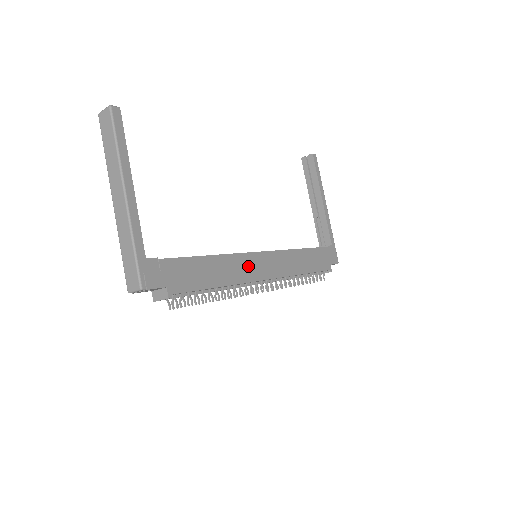
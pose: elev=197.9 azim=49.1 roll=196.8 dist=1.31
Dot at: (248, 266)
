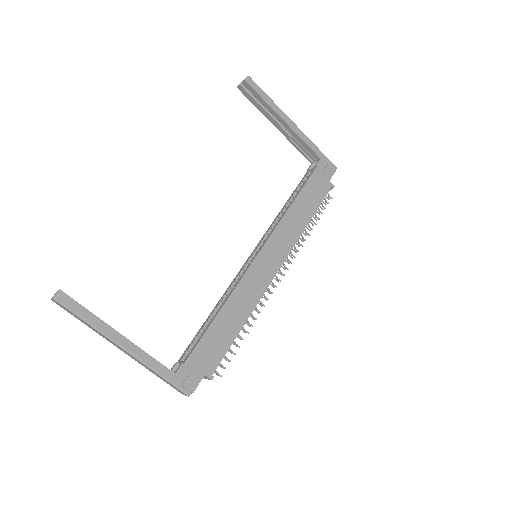
Dot at: (254, 281)
